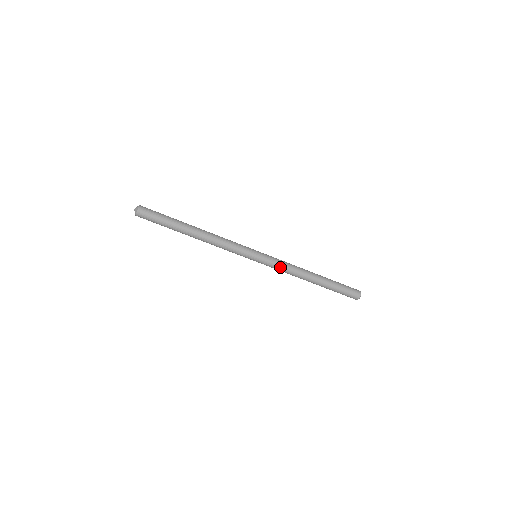
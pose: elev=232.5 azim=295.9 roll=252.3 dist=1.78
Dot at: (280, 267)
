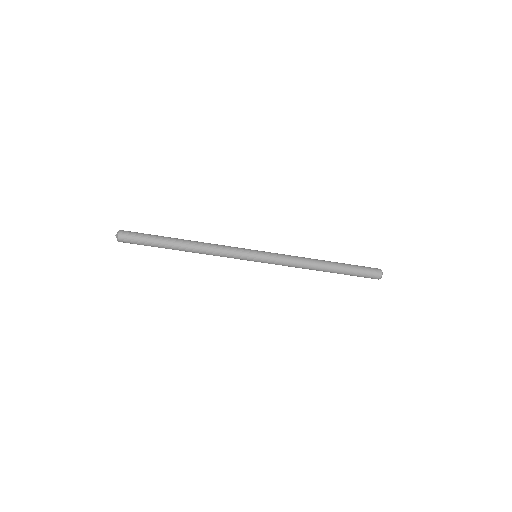
Dot at: (284, 262)
